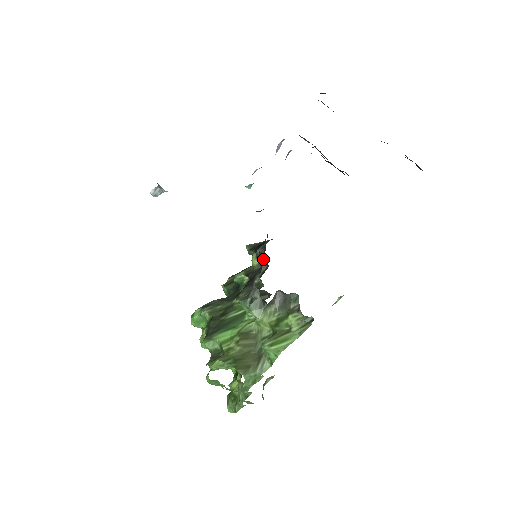
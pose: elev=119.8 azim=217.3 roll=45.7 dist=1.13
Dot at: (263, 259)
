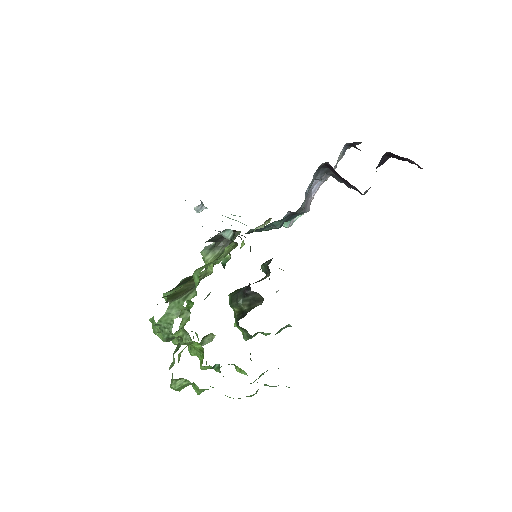
Dot at: (267, 267)
